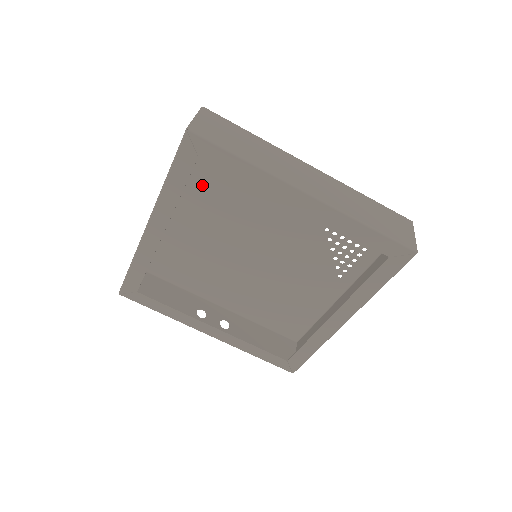
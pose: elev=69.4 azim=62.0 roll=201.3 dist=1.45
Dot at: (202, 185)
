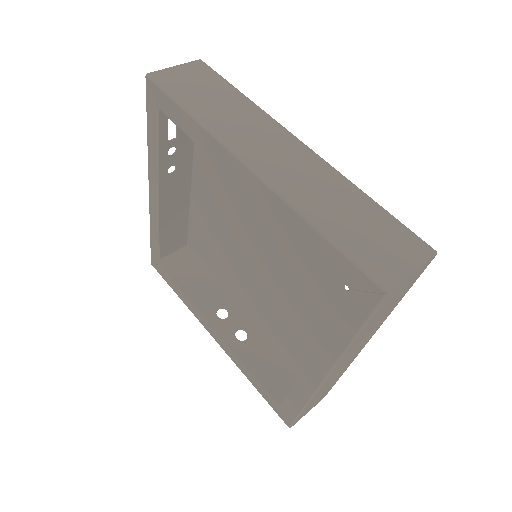
Dot at: occluded
